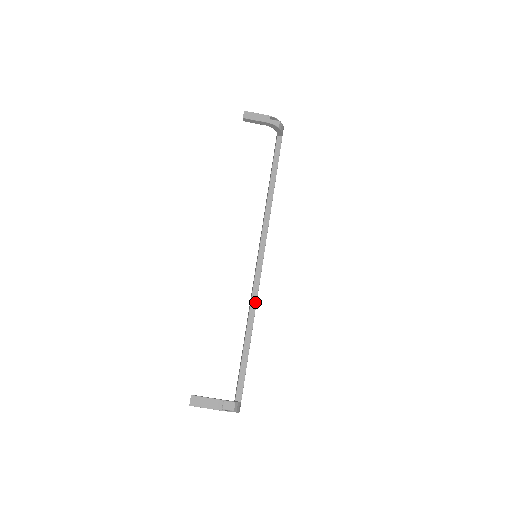
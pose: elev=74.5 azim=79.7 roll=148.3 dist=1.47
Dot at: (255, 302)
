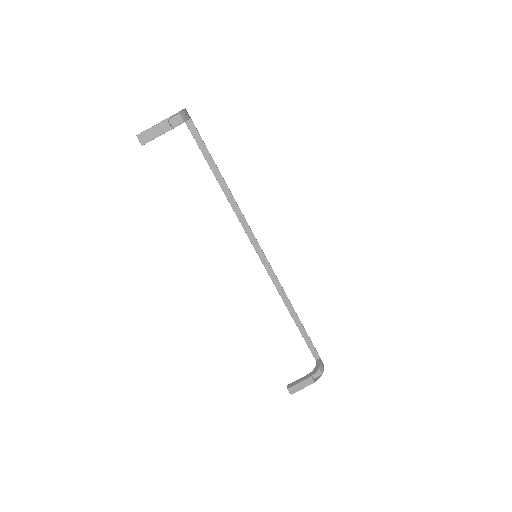
Dot at: (282, 290)
